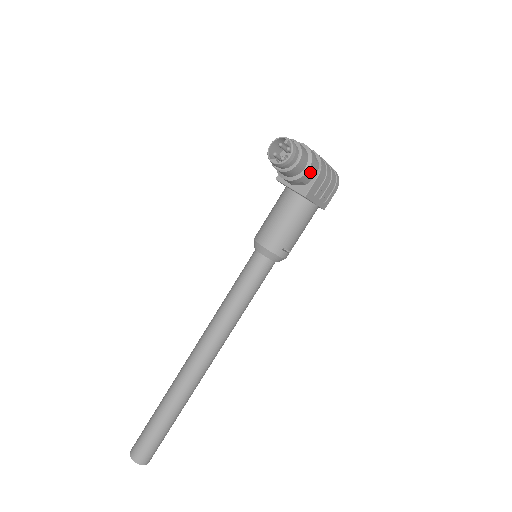
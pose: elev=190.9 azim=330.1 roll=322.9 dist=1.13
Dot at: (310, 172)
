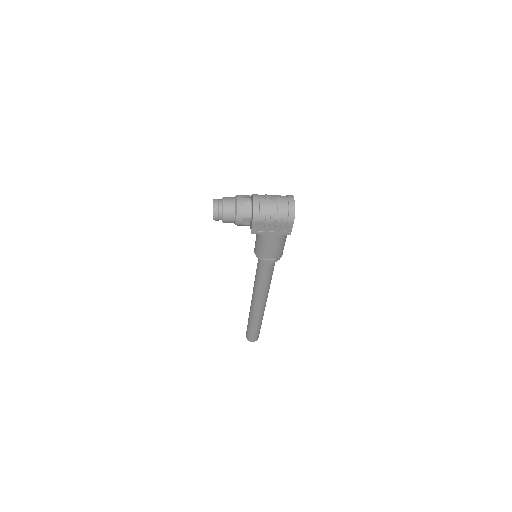
Dot at: (241, 222)
